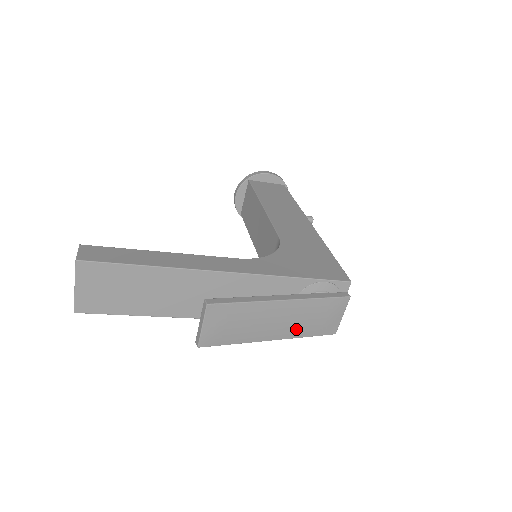
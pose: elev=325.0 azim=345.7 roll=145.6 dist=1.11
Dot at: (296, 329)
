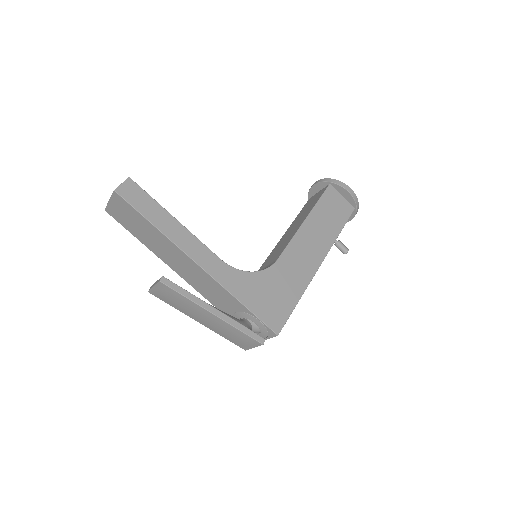
Dot at: (217, 330)
